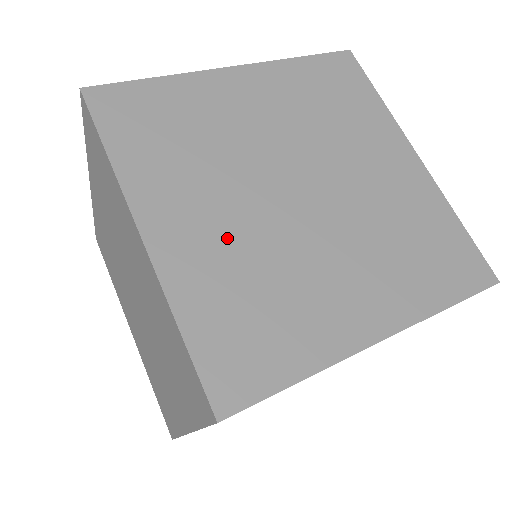
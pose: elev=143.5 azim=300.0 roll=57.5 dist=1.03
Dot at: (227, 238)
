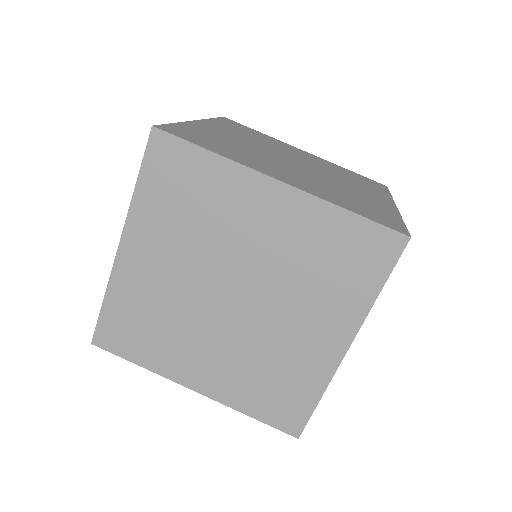
Dot at: (162, 284)
